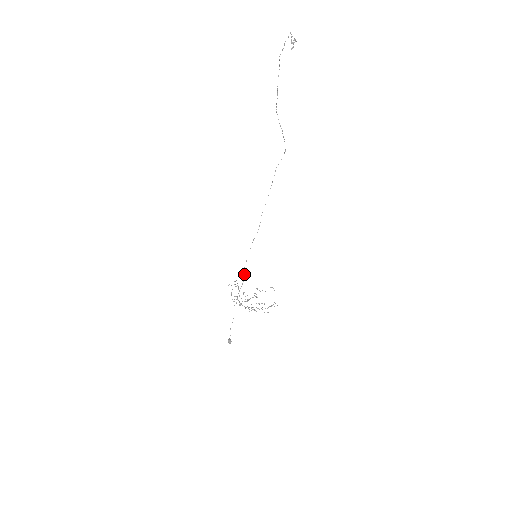
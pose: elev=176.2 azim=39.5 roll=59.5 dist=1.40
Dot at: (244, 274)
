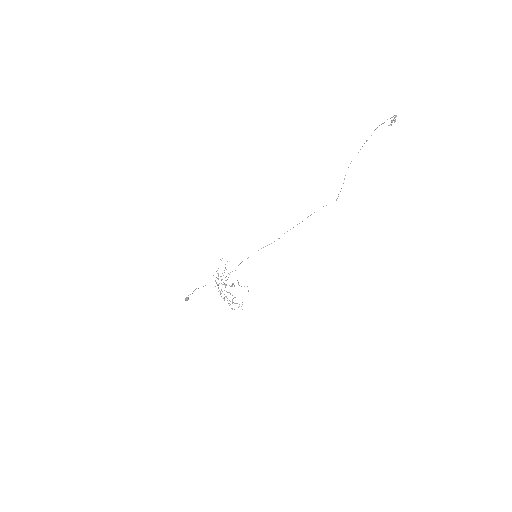
Dot at: occluded
